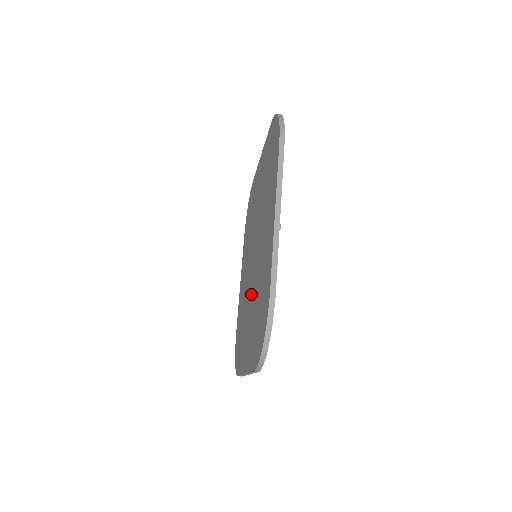
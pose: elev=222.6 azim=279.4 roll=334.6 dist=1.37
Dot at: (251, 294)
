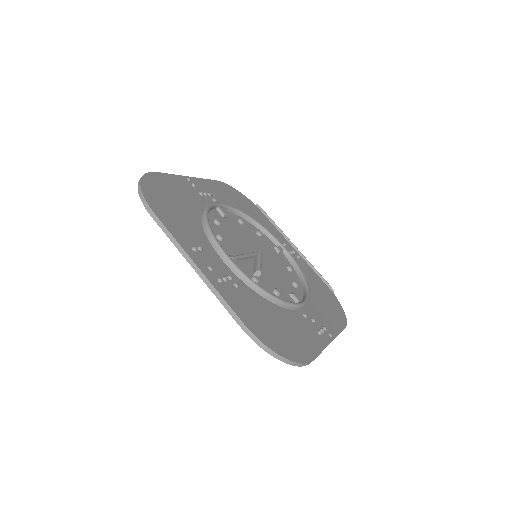
Dot at: occluded
